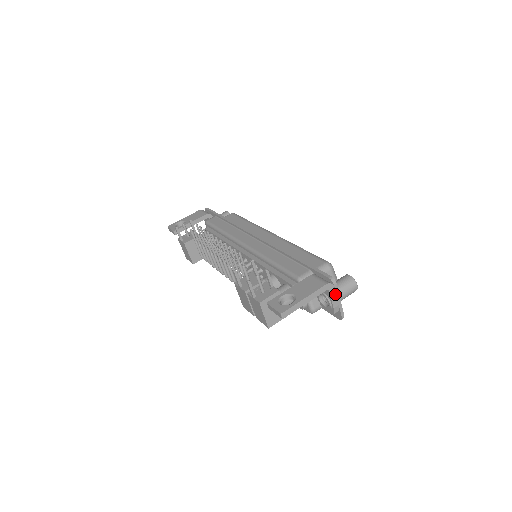
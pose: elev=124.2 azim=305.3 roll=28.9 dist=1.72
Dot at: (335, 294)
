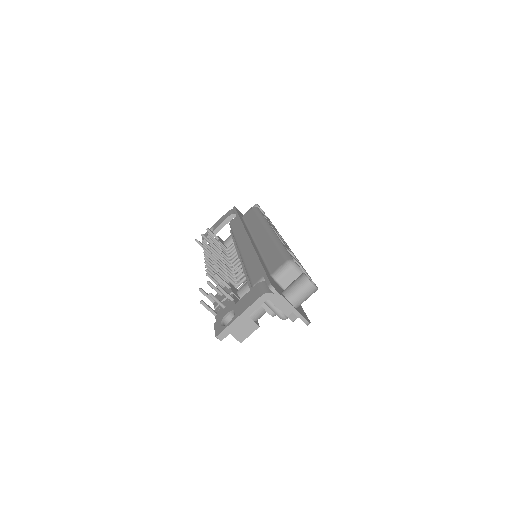
Dot at: (281, 302)
